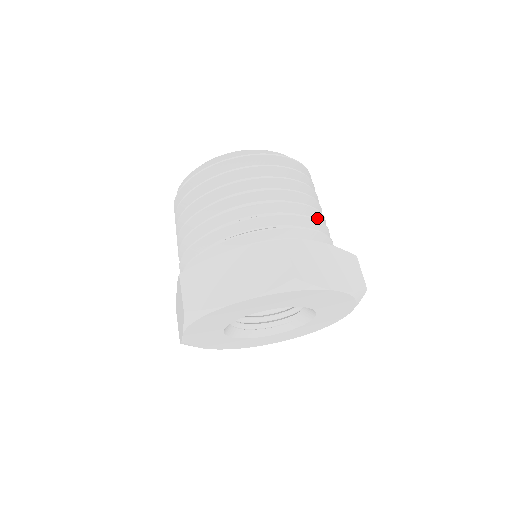
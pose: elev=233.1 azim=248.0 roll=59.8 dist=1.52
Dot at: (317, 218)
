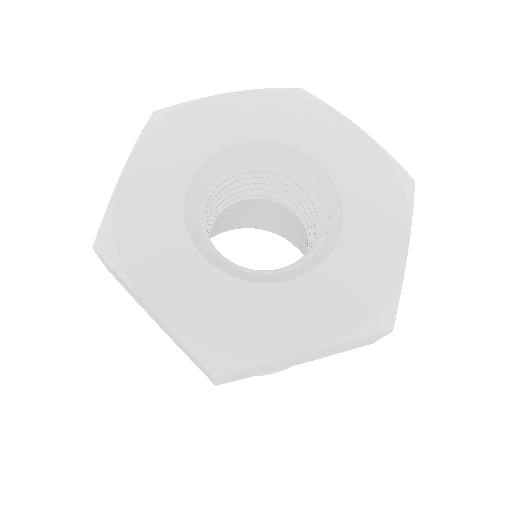
Dot at: occluded
